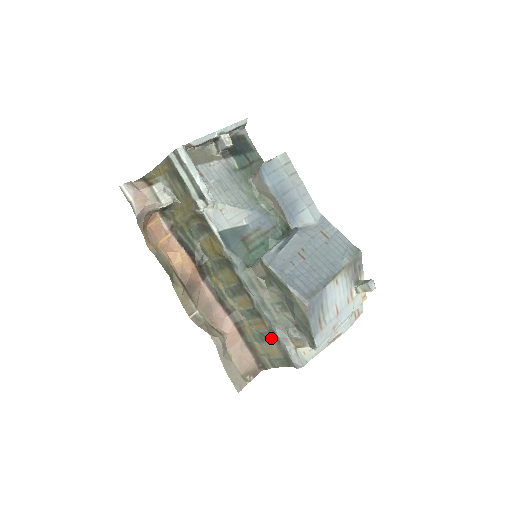
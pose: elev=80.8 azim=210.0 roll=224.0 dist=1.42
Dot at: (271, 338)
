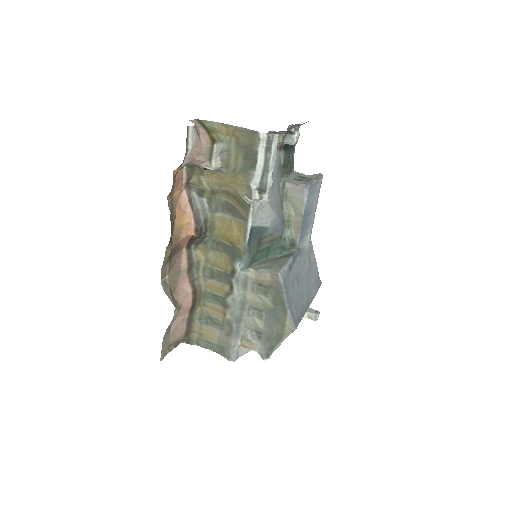
Dot at: (220, 326)
